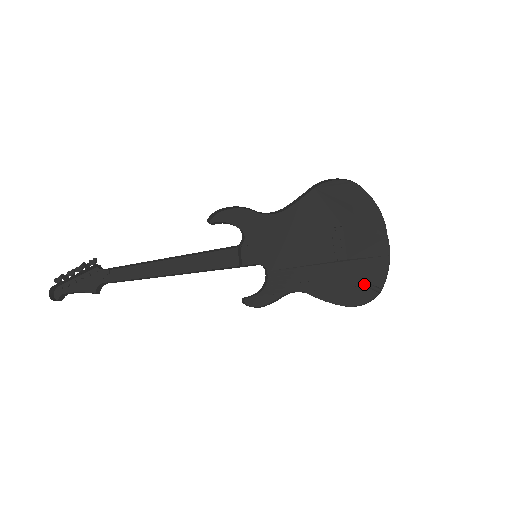
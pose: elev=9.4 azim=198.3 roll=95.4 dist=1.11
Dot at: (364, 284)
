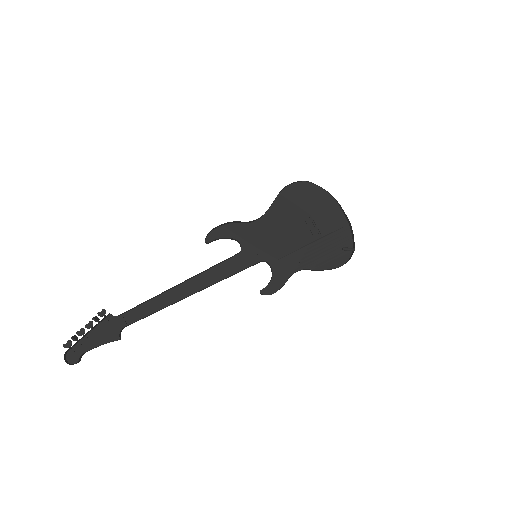
Dot at: (340, 249)
